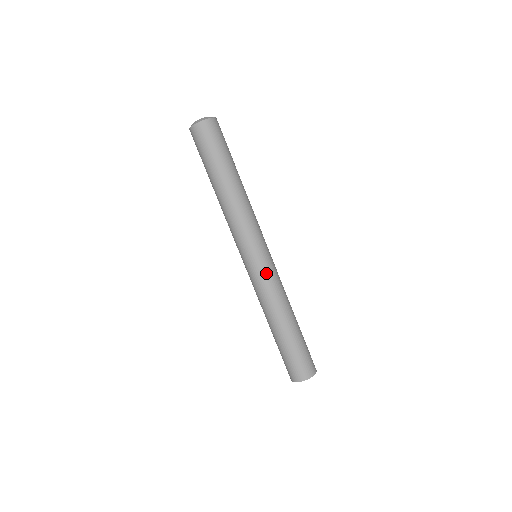
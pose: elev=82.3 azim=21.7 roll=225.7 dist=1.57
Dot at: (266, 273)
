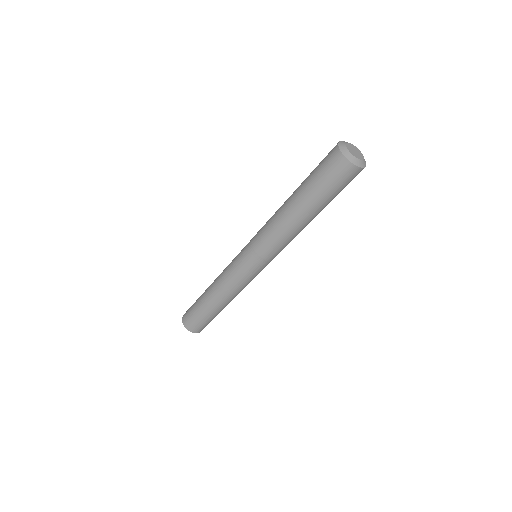
Dot at: occluded
